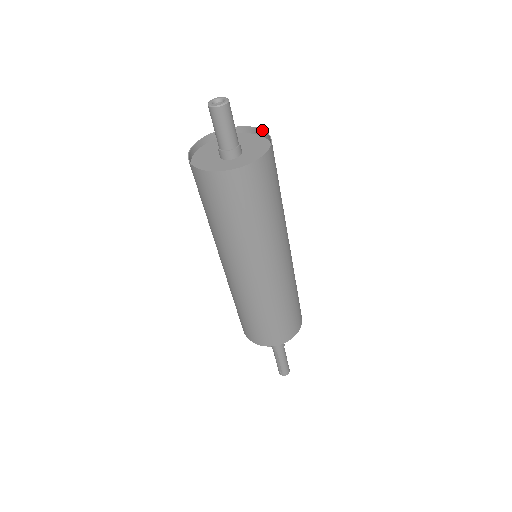
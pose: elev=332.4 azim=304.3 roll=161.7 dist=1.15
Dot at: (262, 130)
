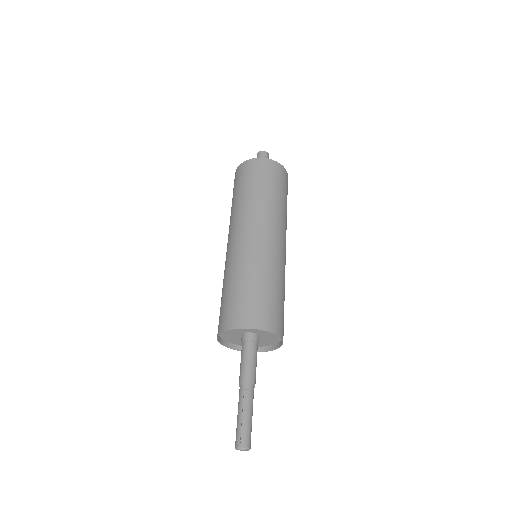
Dot at: occluded
